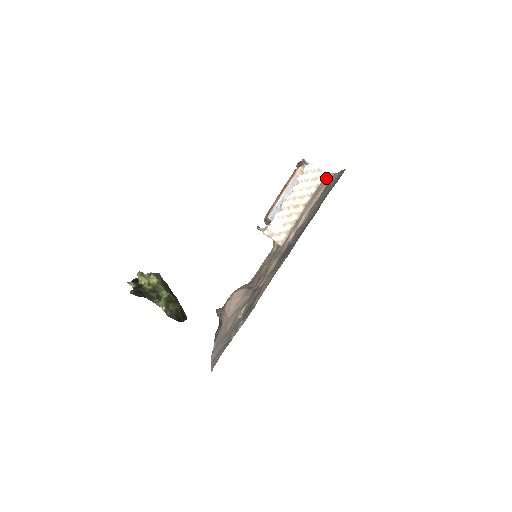
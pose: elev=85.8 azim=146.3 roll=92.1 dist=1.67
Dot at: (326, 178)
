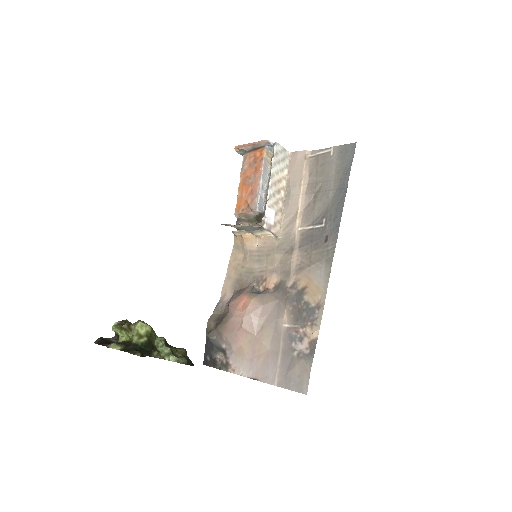
Dot at: (299, 157)
